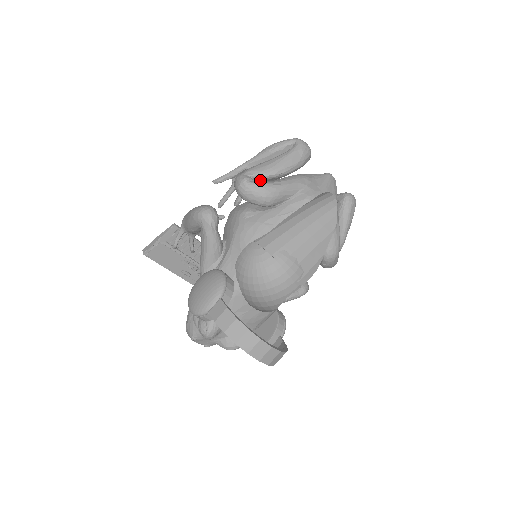
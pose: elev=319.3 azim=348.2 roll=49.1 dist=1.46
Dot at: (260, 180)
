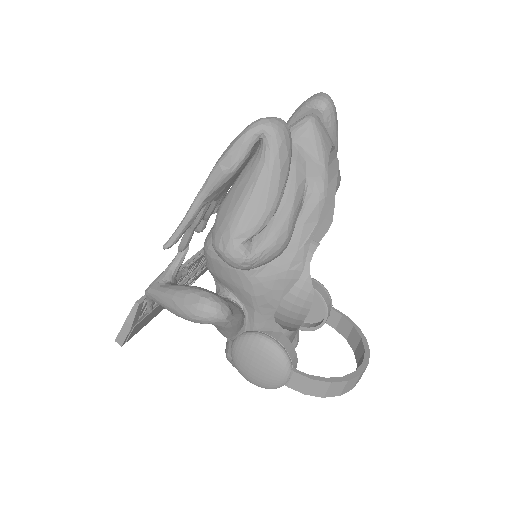
Dot at: occluded
